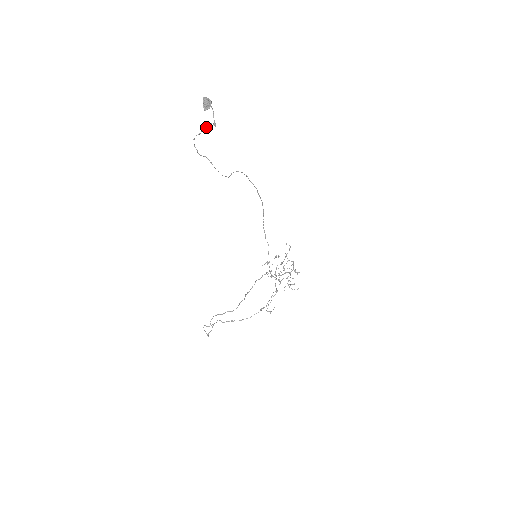
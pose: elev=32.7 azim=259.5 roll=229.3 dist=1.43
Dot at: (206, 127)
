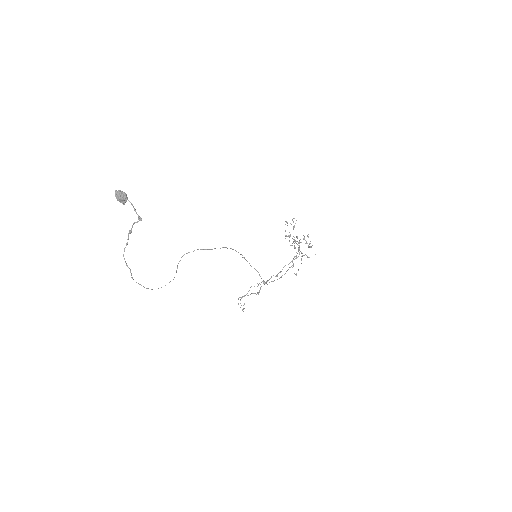
Dot at: (131, 232)
